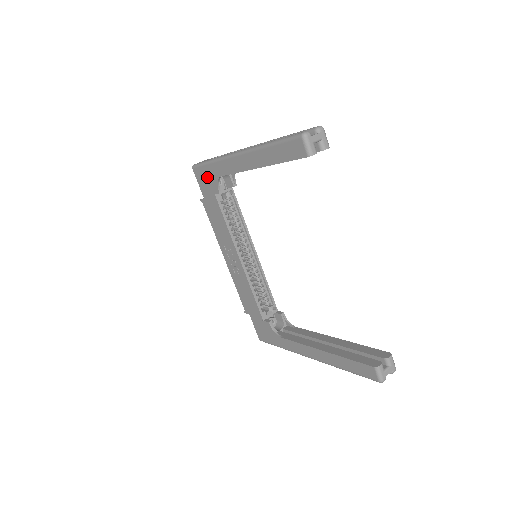
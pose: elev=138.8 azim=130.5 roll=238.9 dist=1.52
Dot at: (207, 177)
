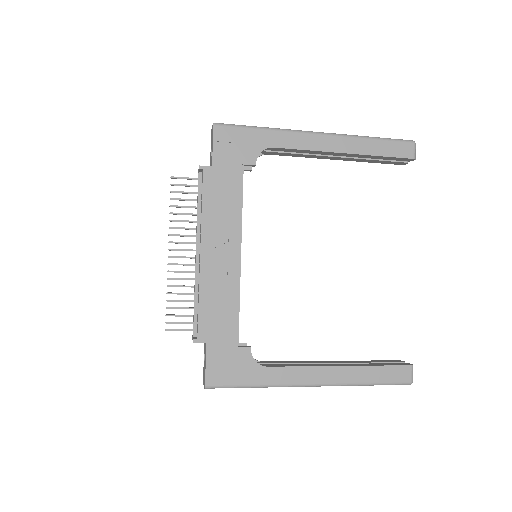
Dot at: (242, 142)
